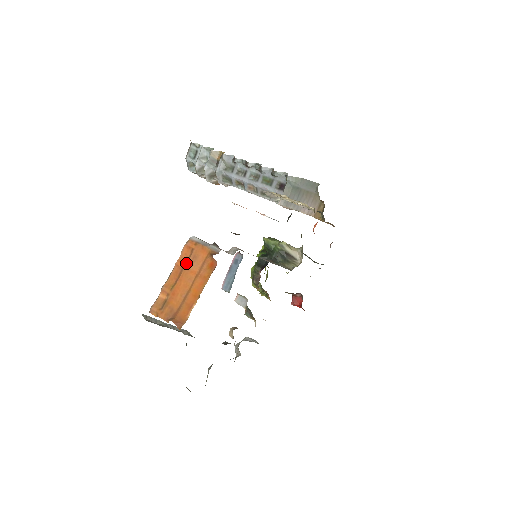
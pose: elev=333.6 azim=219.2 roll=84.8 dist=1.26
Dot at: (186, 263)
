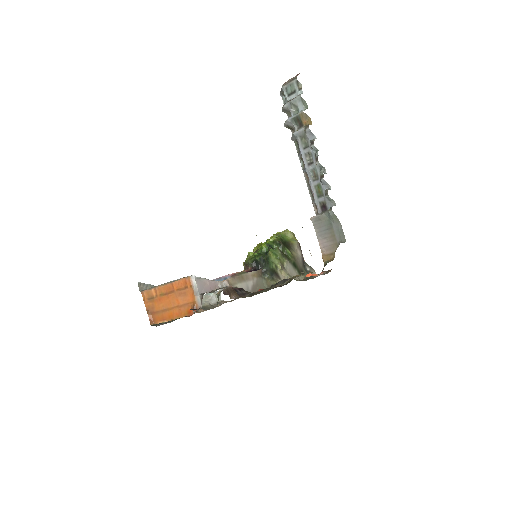
Dot at: (178, 291)
